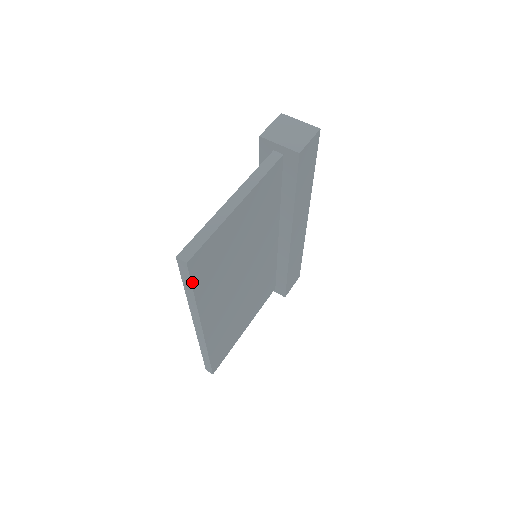
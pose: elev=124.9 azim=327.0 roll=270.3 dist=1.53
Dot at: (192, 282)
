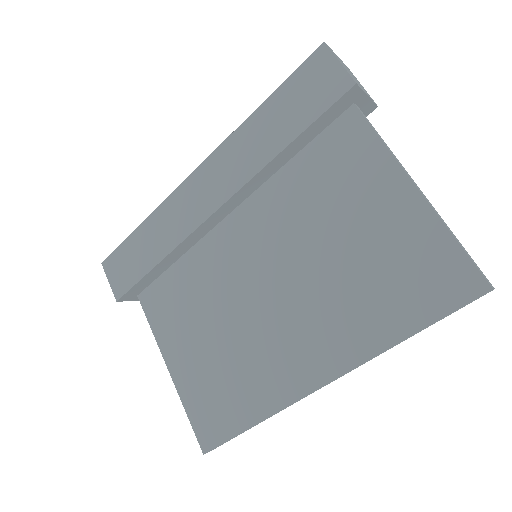
Dot at: occluded
